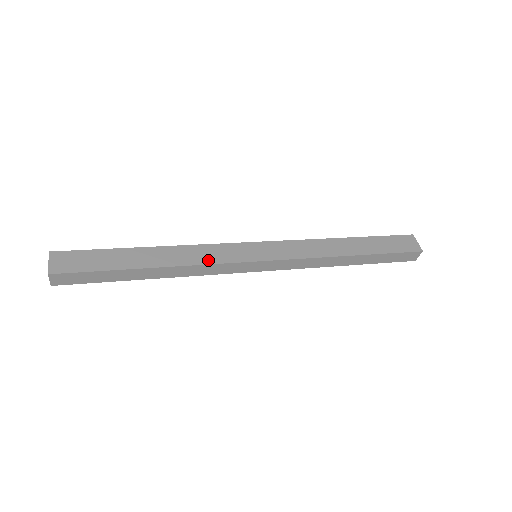
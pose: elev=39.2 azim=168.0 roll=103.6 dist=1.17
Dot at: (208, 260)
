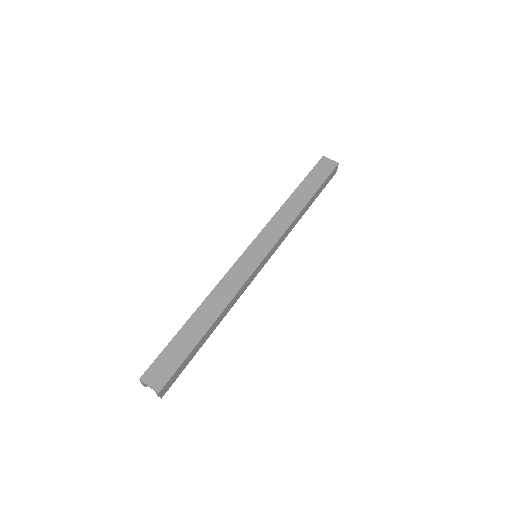
Dot at: (237, 287)
